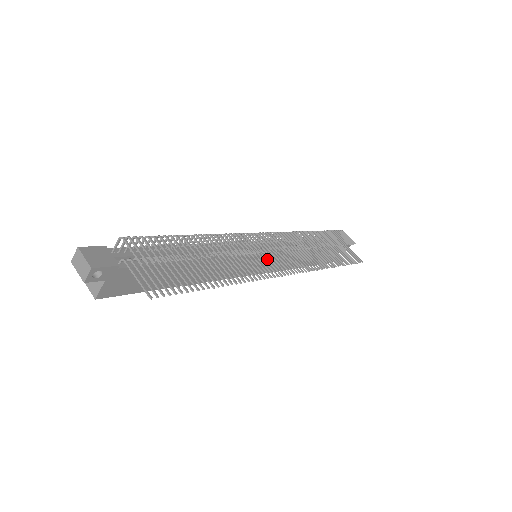
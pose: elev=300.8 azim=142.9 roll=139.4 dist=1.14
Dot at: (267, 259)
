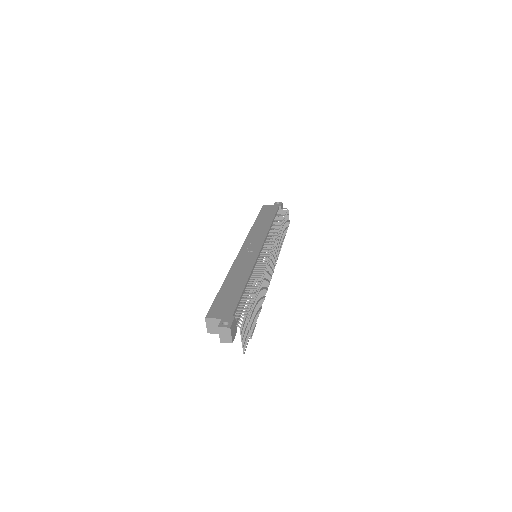
Dot at: occluded
